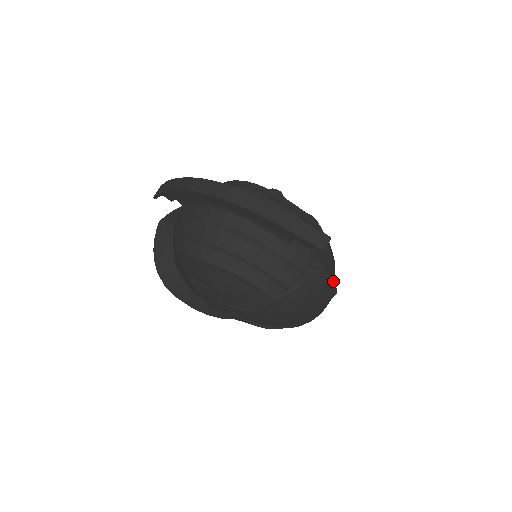
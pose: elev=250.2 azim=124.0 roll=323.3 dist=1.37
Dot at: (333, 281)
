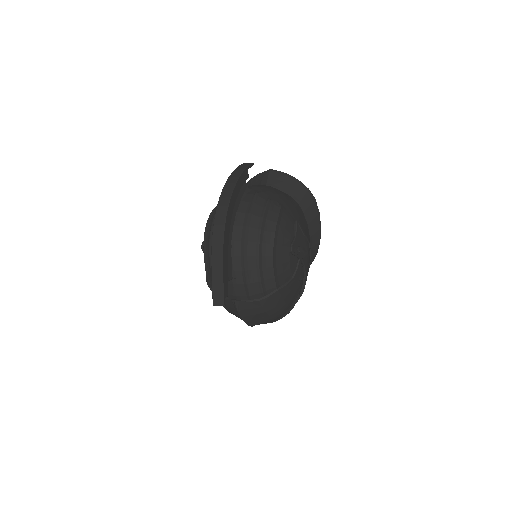
Dot at: (243, 320)
